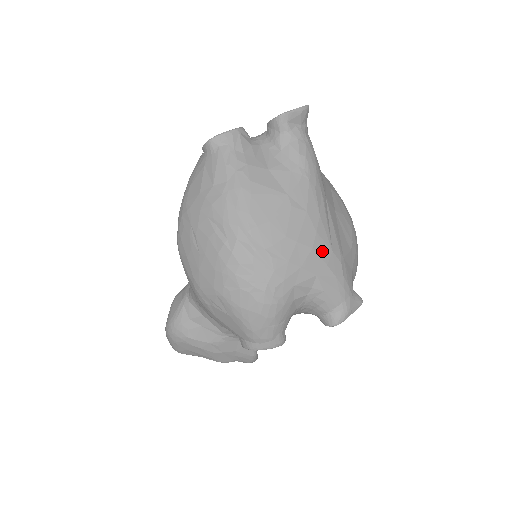
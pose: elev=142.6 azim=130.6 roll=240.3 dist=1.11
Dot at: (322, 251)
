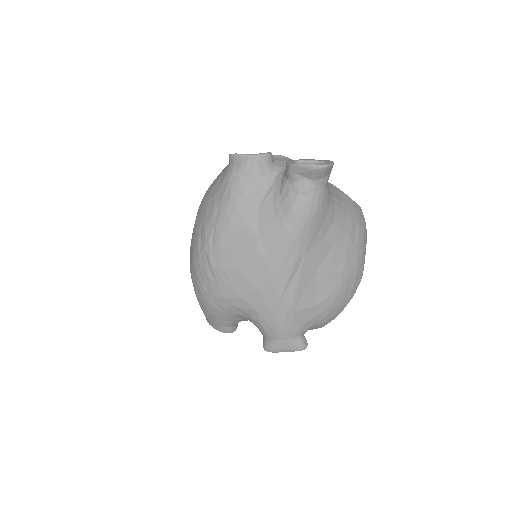
Dot at: (269, 296)
